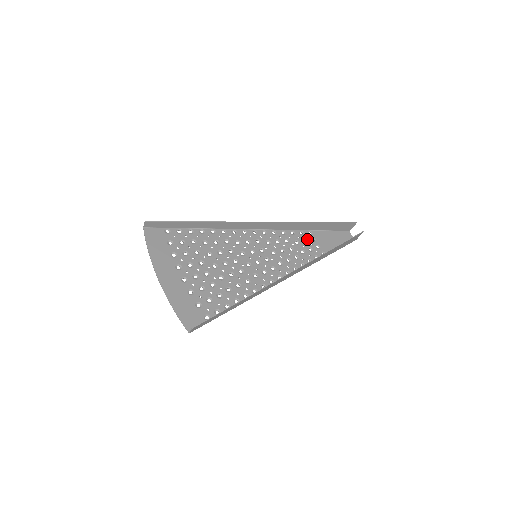
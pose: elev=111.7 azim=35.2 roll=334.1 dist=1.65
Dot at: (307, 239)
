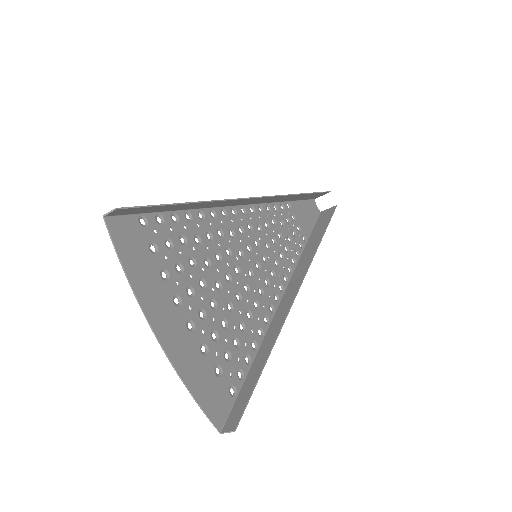
Dot at: (289, 216)
